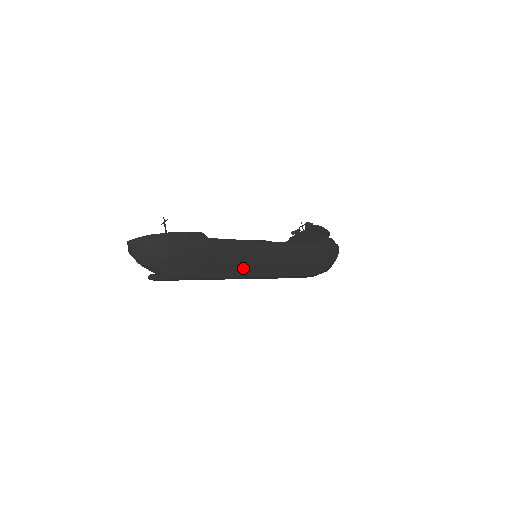
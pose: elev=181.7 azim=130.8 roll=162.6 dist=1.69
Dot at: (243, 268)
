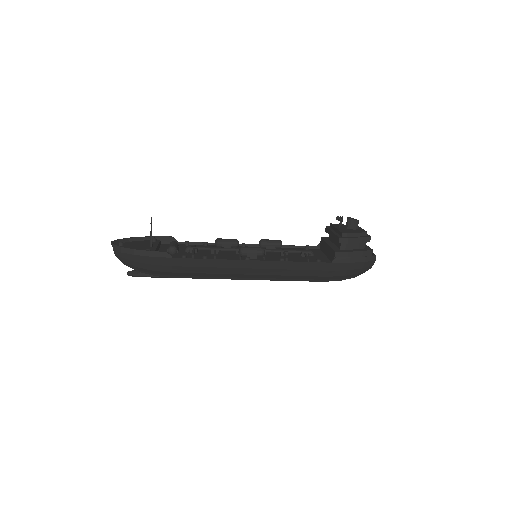
Dot at: (224, 275)
